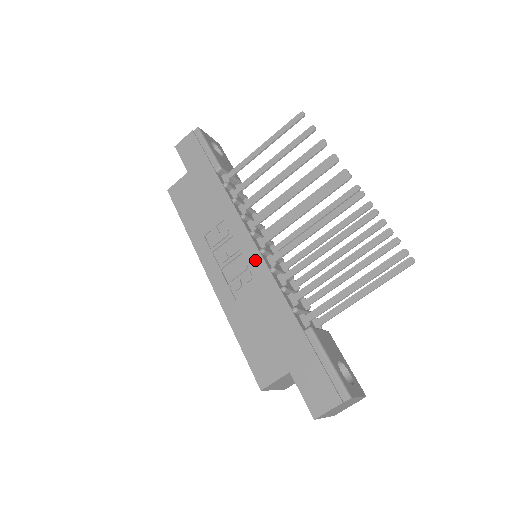
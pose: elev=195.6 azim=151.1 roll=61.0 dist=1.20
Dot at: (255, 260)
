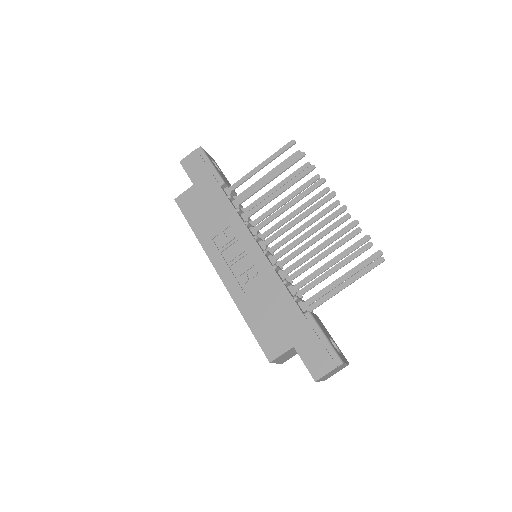
Dot at: (260, 259)
